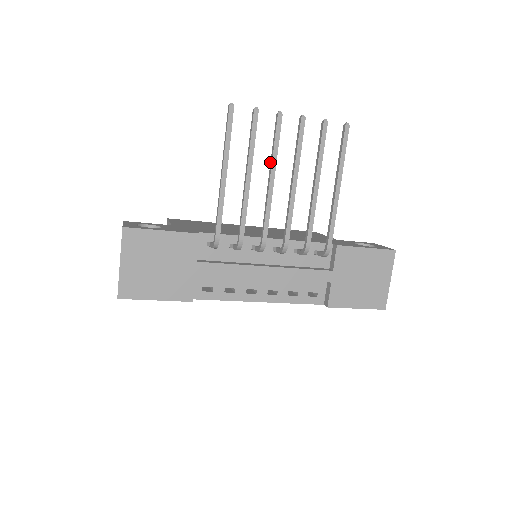
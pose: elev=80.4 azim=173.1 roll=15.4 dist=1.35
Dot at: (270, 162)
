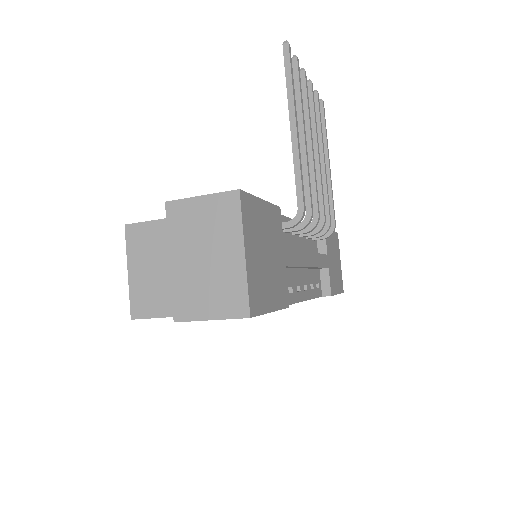
Dot at: occluded
